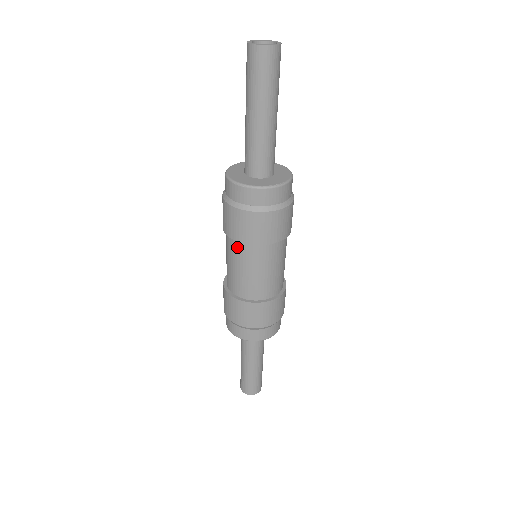
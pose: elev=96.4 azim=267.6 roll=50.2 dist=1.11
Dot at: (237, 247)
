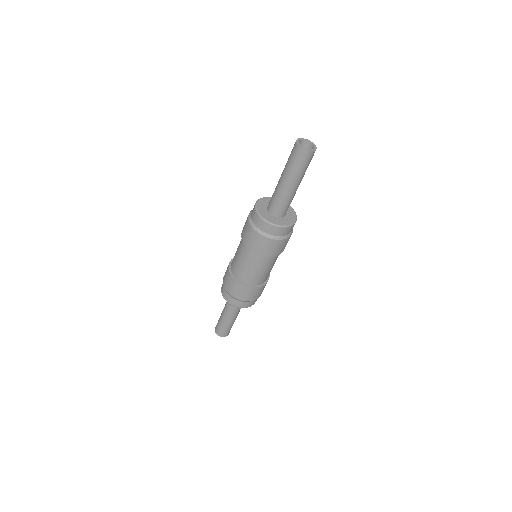
Dot at: (248, 252)
